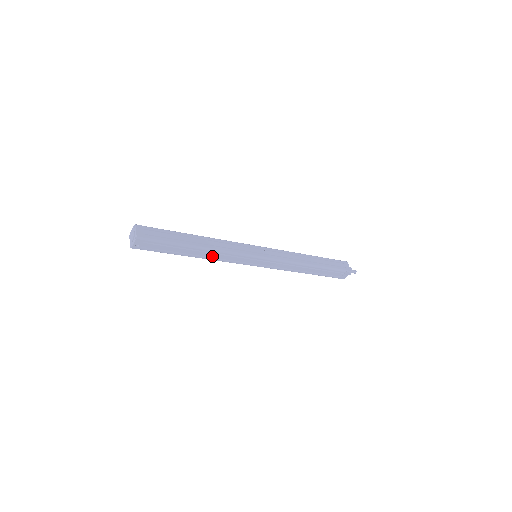
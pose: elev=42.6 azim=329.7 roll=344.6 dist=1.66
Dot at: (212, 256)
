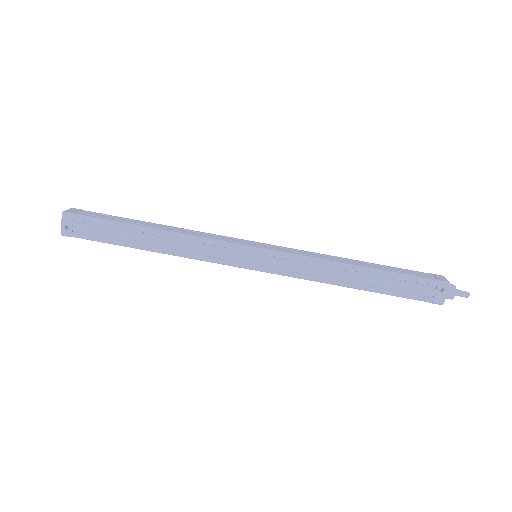
Dot at: (177, 247)
